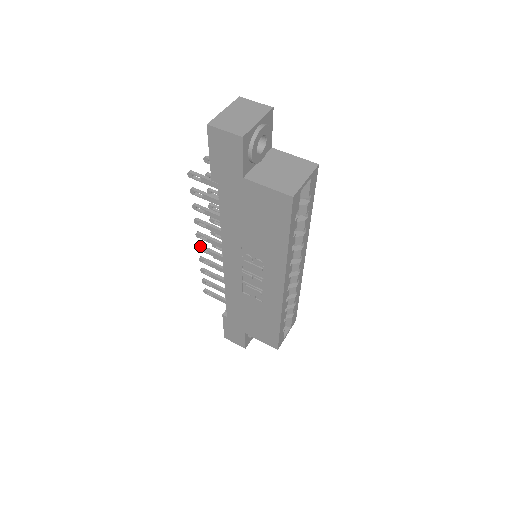
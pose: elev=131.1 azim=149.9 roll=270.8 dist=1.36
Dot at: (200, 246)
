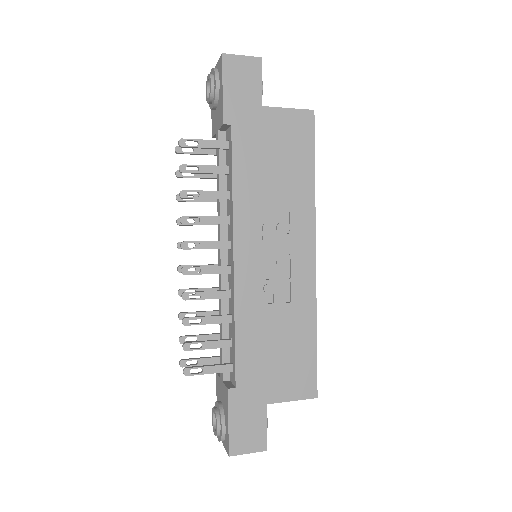
Dot at: occluded
